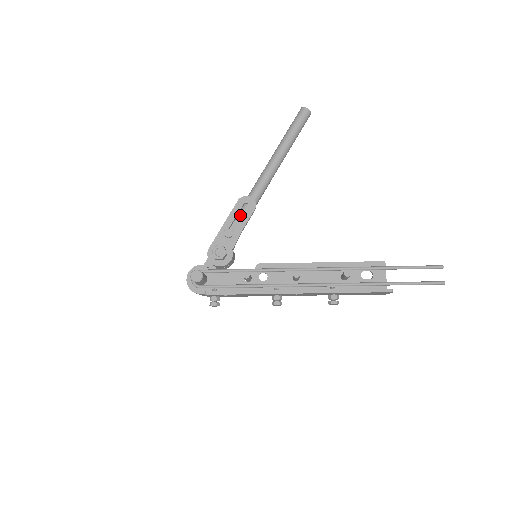
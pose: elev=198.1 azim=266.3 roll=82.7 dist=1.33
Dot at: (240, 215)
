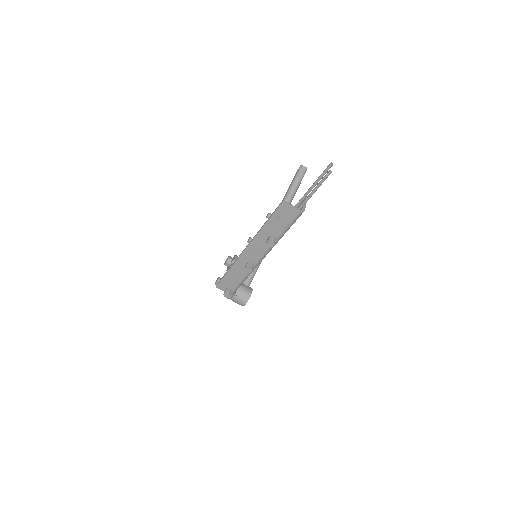
Dot at: occluded
